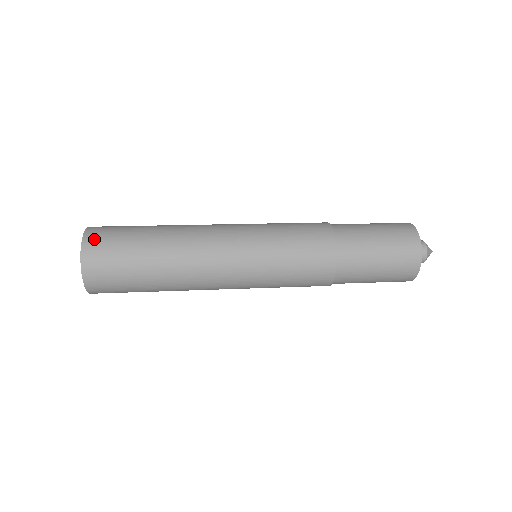
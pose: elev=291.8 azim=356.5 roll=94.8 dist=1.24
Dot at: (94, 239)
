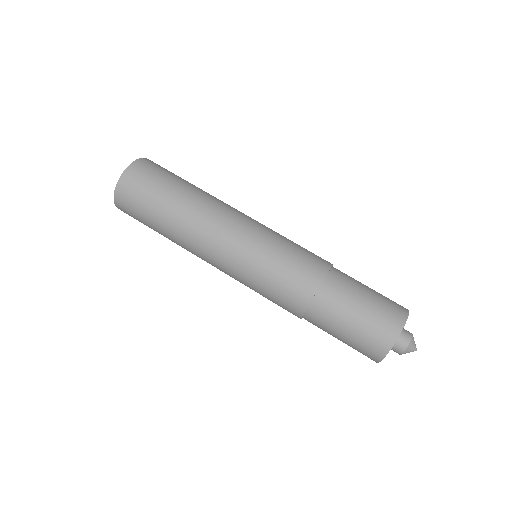
Dot at: (133, 175)
